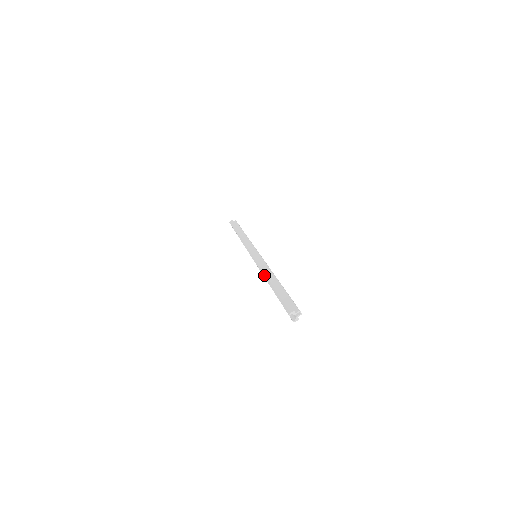
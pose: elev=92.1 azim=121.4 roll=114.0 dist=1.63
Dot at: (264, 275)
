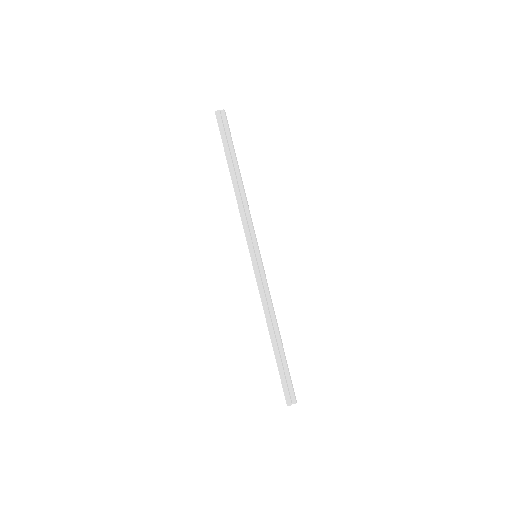
Dot at: (266, 320)
